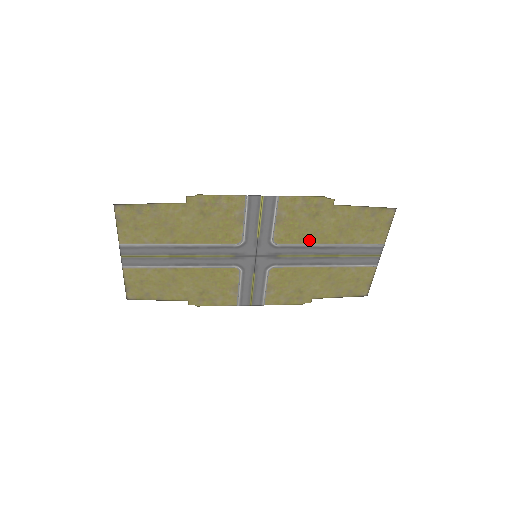
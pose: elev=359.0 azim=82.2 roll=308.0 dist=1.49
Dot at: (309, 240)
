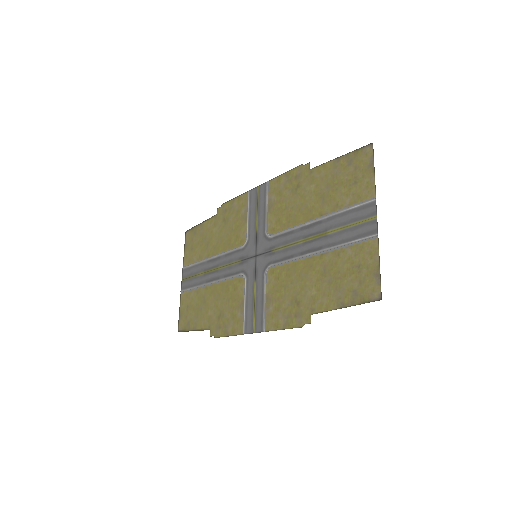
Dot at: (296, 221)
